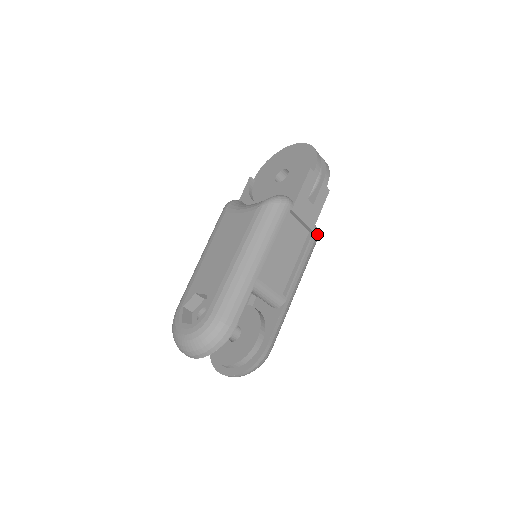
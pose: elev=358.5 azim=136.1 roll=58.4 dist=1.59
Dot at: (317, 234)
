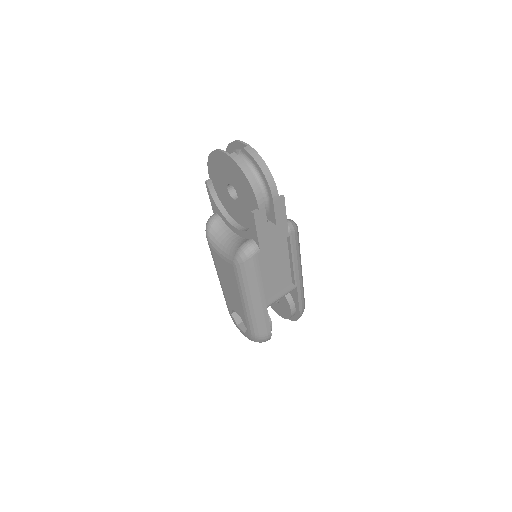
Dot at: (294, 230)
